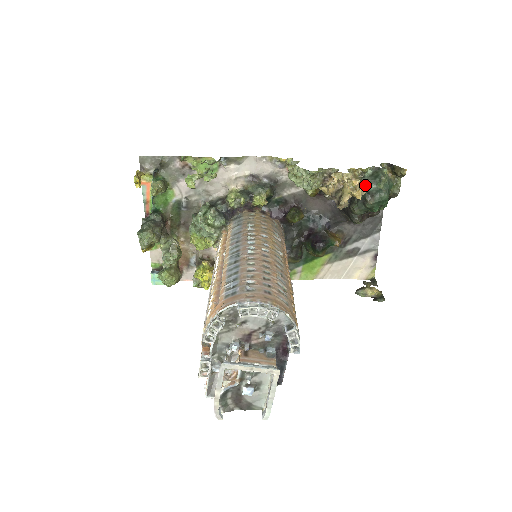
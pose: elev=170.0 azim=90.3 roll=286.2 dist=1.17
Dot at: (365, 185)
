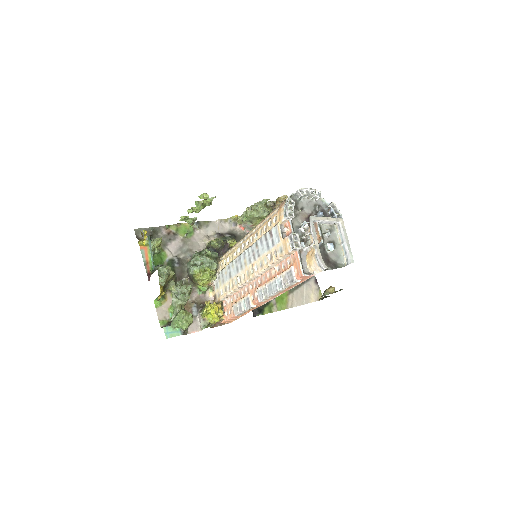
Dot at: occluded
